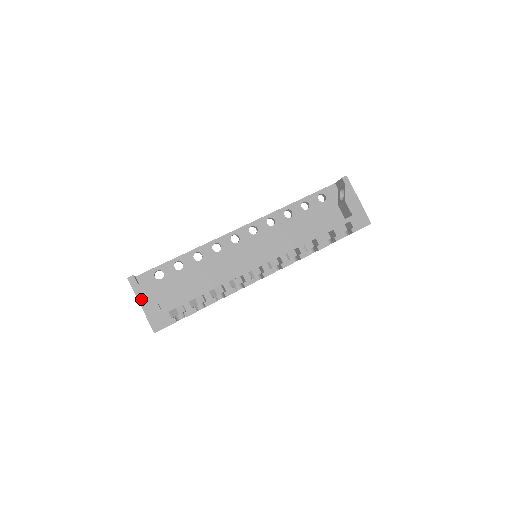
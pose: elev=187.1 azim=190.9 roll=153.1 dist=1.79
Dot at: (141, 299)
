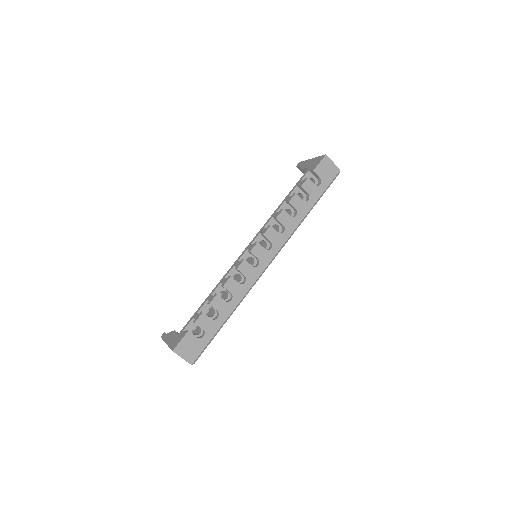
Dot at: (167, 340)
